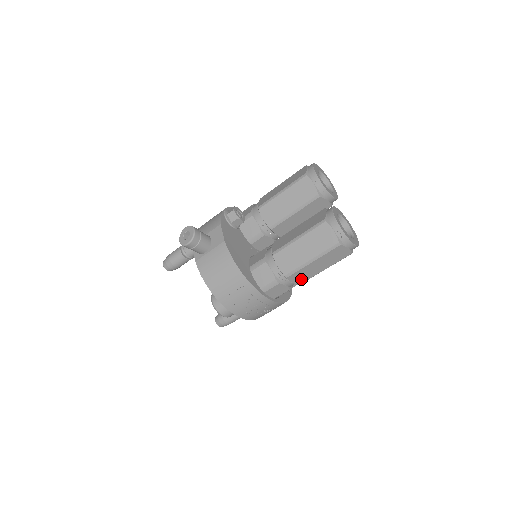
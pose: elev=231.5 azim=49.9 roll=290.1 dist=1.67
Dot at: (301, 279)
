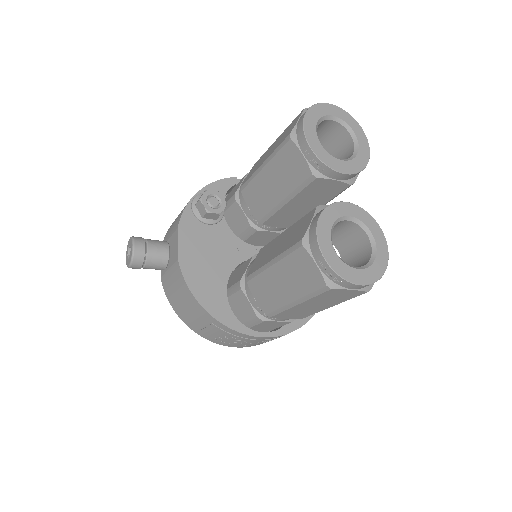
Dot at: (298, 315)
